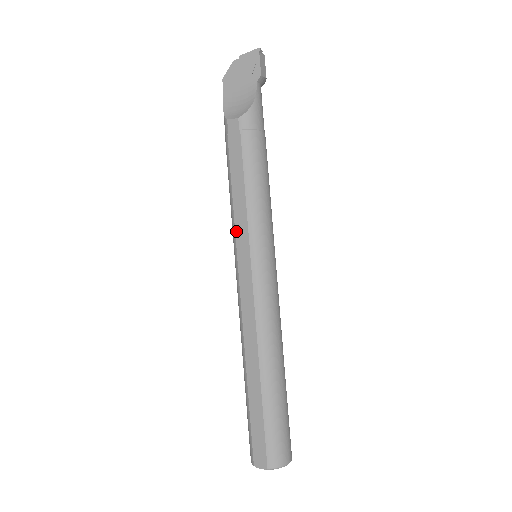
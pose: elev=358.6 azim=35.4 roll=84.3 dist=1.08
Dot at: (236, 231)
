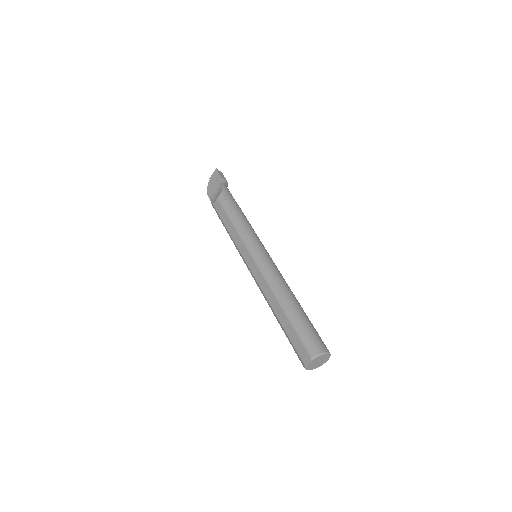
Dot at: (238, 247)
